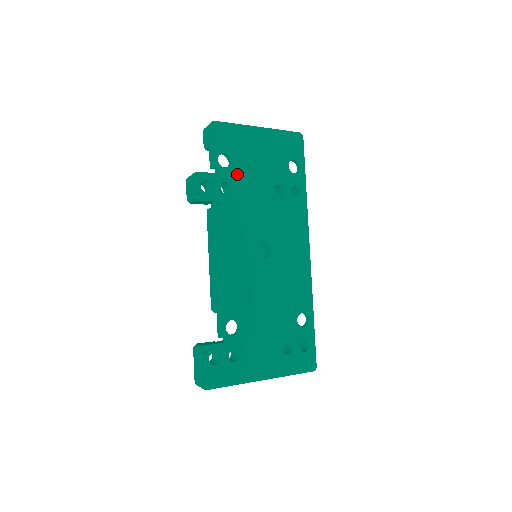
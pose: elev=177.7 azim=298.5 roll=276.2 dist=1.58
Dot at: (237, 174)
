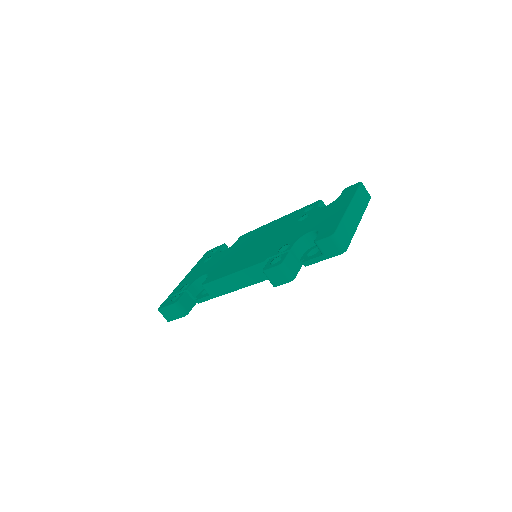
Dot at: occluded
